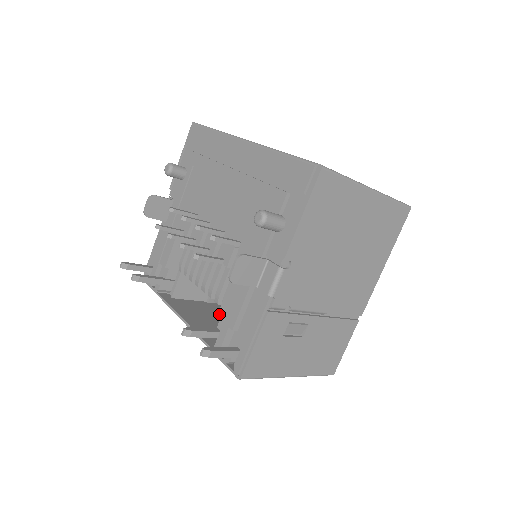
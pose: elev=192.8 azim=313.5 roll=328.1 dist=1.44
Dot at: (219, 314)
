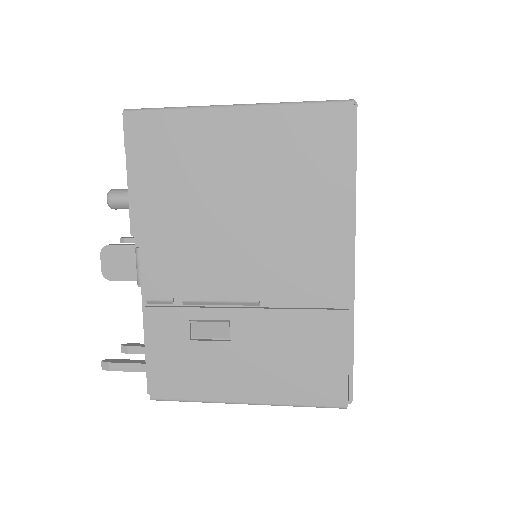
Dot at: occluded
